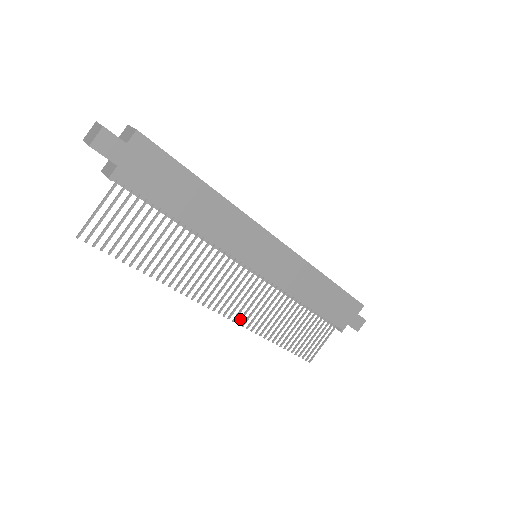
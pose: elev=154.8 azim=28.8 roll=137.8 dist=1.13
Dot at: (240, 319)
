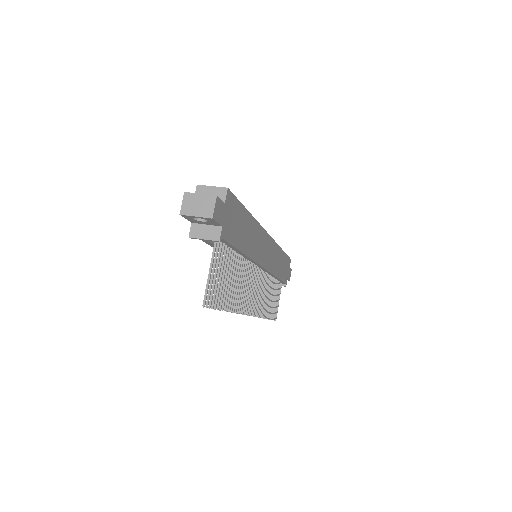
Dot at: (257, 312)
